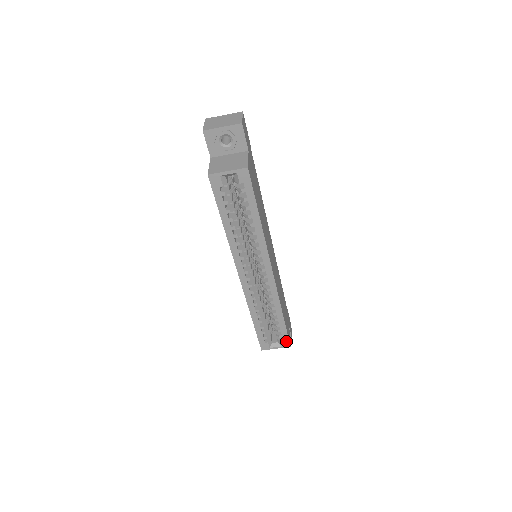
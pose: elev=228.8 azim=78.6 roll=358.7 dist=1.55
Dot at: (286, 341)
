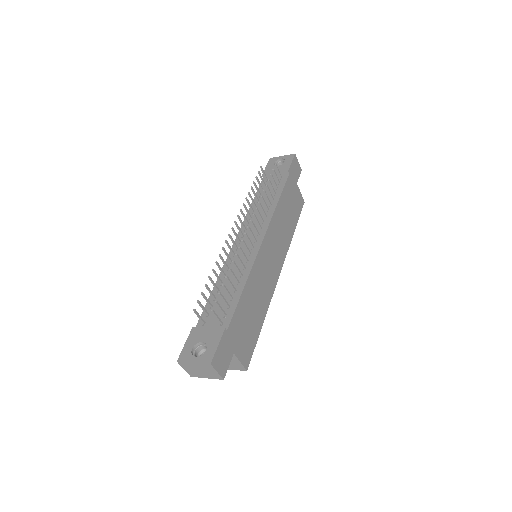
Dot at: occluded
